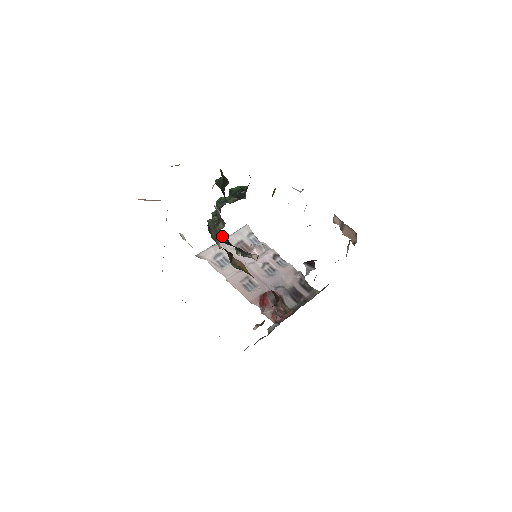
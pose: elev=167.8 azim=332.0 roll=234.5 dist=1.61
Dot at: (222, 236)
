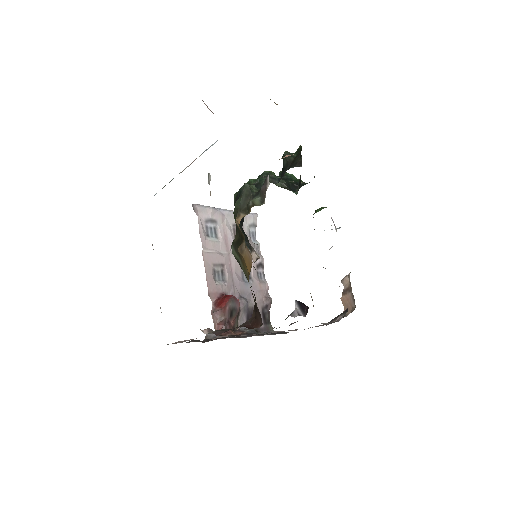
Dot at: occluded
